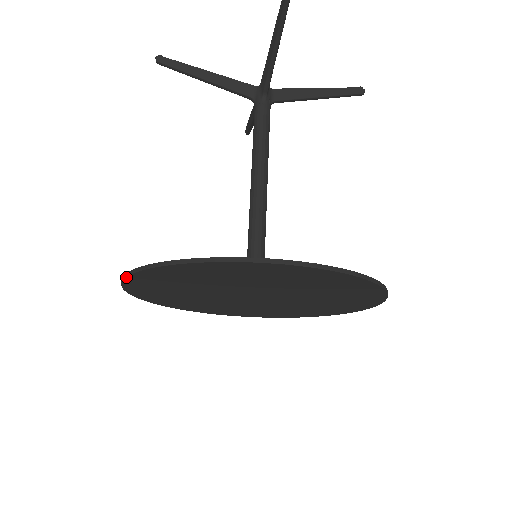
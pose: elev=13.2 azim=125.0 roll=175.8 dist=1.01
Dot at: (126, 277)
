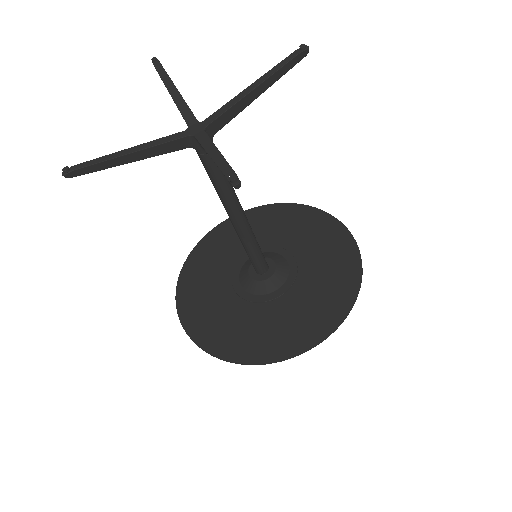
Dot at: (196, 344)
